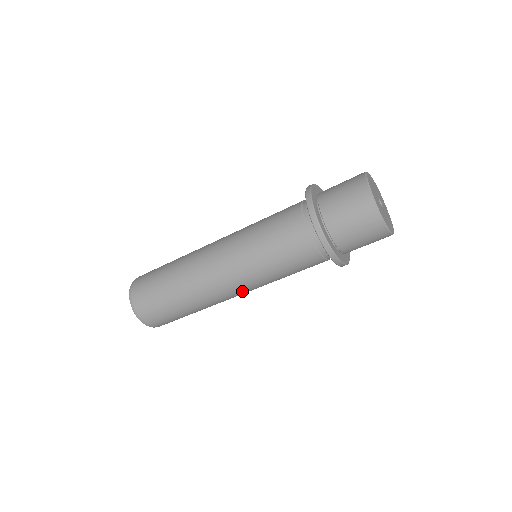
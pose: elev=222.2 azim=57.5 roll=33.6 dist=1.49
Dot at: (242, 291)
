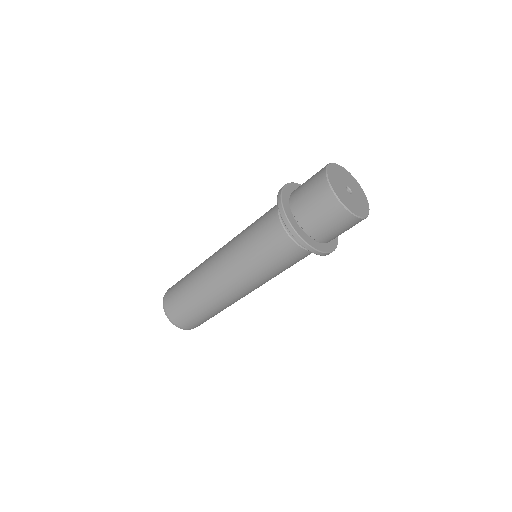
Dot at: (232, 279)
